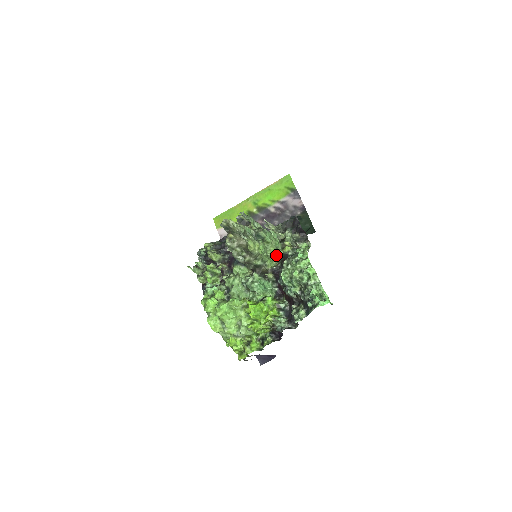
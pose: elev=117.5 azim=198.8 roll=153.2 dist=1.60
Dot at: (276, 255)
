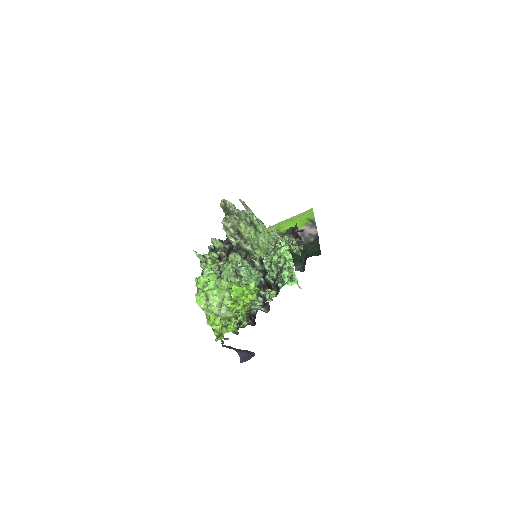
Dot at: (268, 249)
